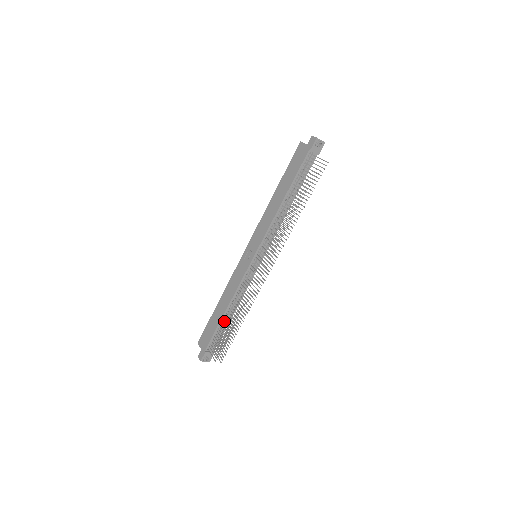
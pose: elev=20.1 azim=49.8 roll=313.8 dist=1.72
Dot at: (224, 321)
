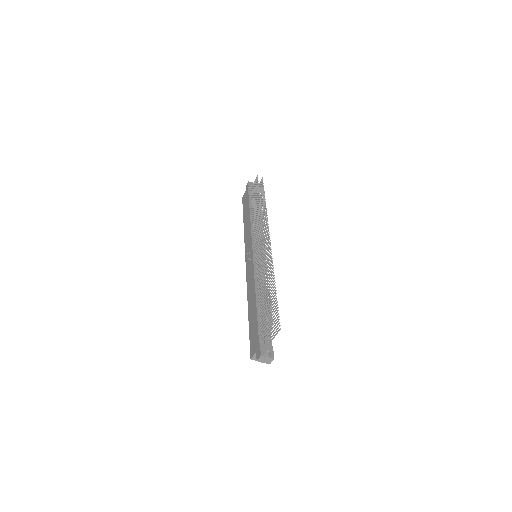
Dot at: occluded
